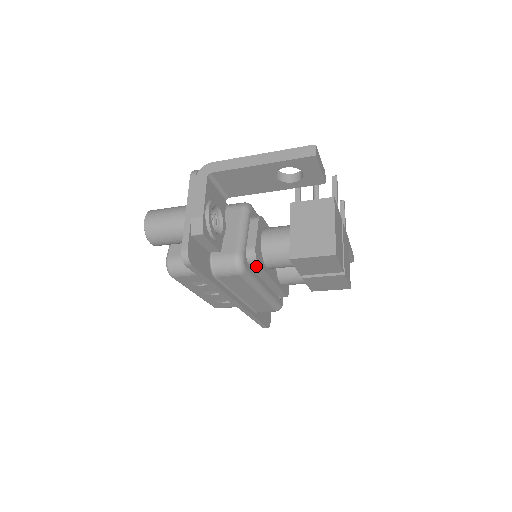
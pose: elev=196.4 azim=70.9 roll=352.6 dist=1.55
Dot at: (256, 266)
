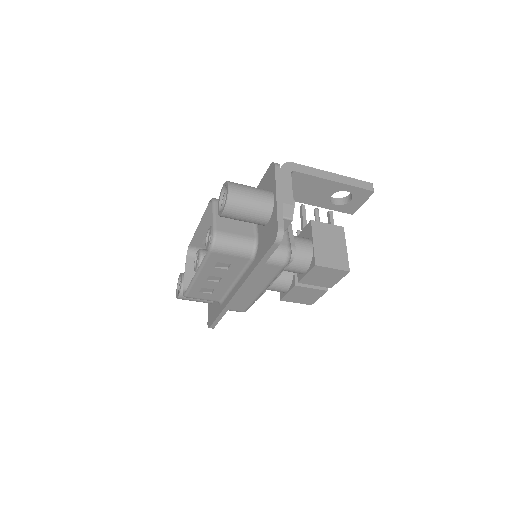
Dot at: occluded
